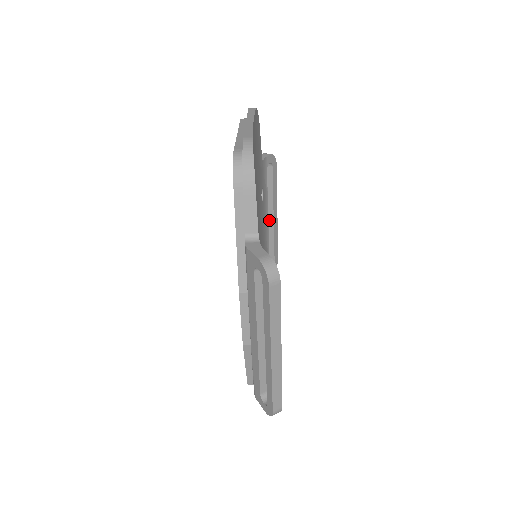
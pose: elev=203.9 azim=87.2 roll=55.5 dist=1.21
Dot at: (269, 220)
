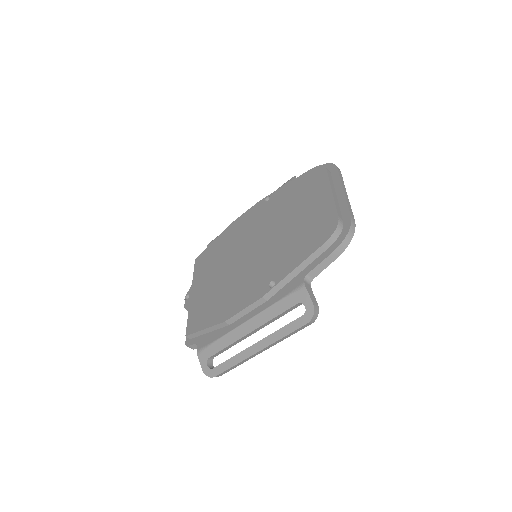
Dot at: occluded
